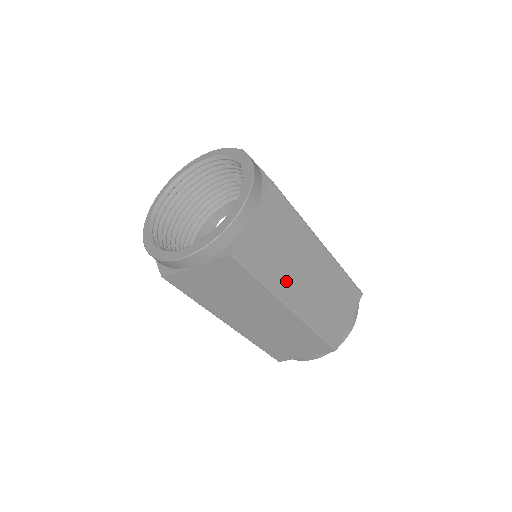
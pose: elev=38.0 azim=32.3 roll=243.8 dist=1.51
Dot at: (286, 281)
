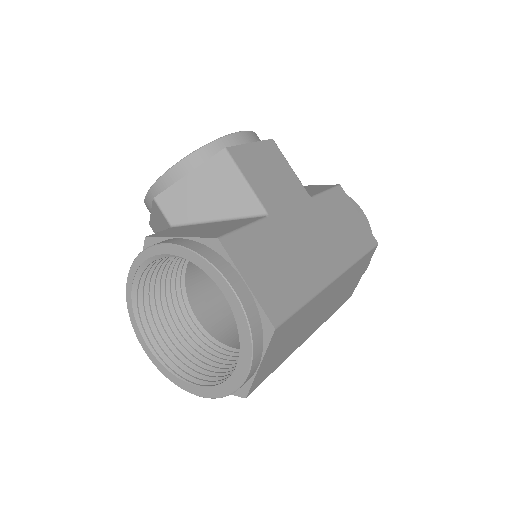
Dot at: (300, 338)
